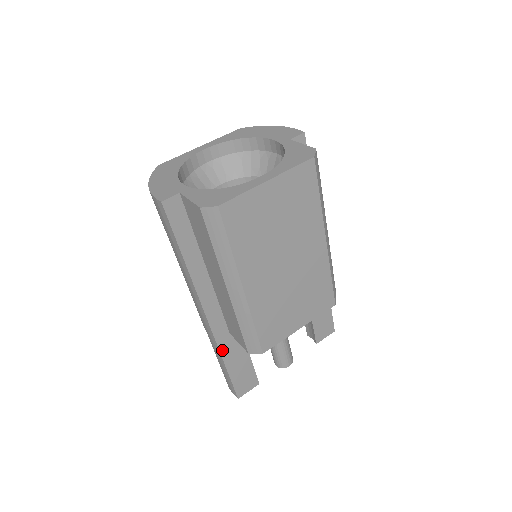
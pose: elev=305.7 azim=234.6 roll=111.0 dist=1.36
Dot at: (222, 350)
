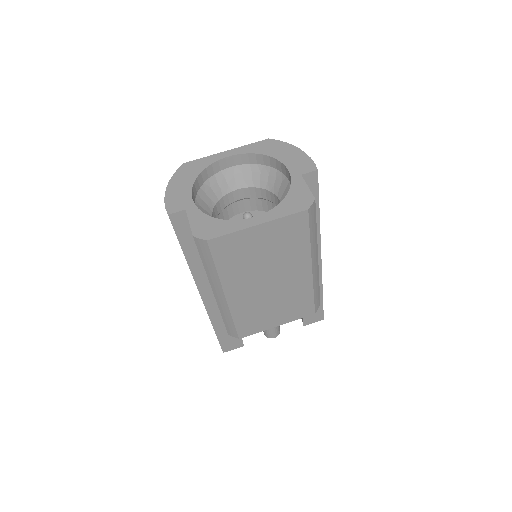
Dot at: (213, 320)
